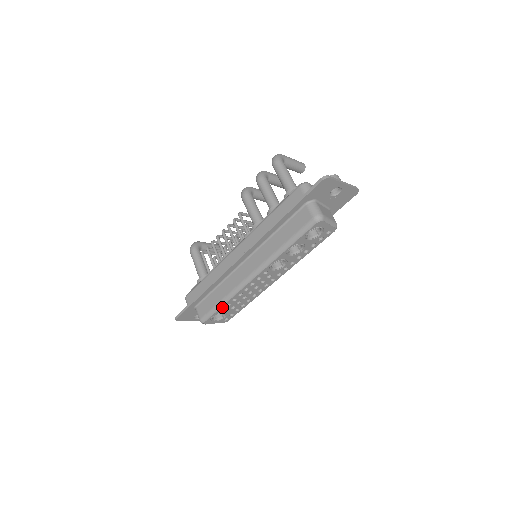
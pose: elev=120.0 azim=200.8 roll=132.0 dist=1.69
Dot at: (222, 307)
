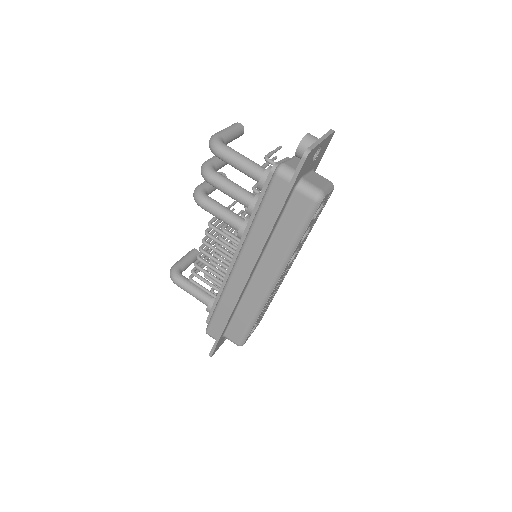
Dot at: (254, 324)
